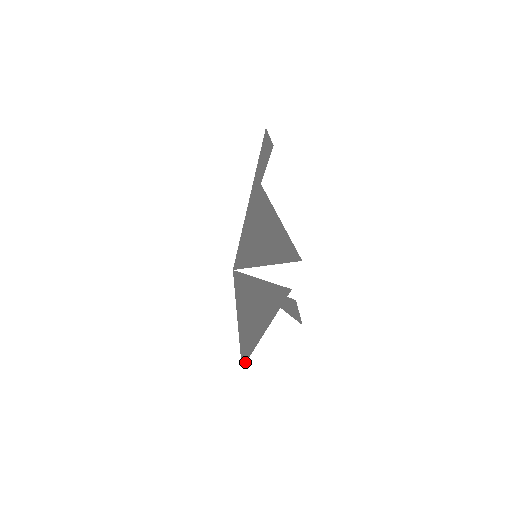
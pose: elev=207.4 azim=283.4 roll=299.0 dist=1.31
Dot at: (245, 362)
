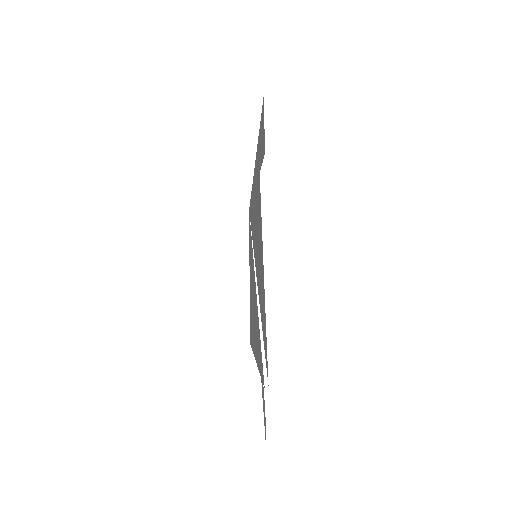
Dot at: occluded
